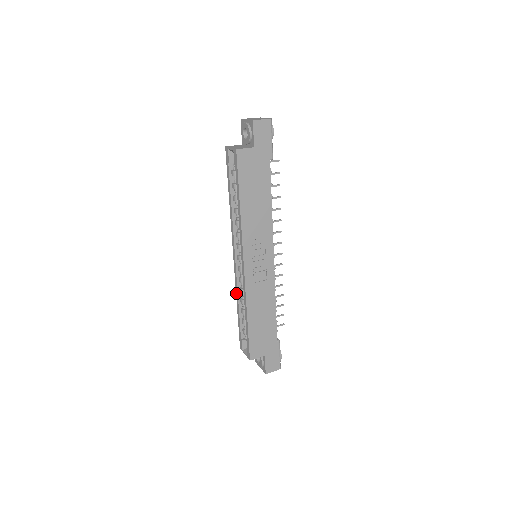
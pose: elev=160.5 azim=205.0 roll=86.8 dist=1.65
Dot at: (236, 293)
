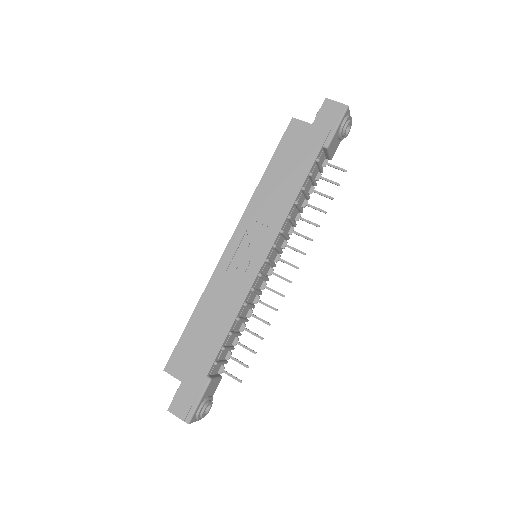
Dot at: occluded
